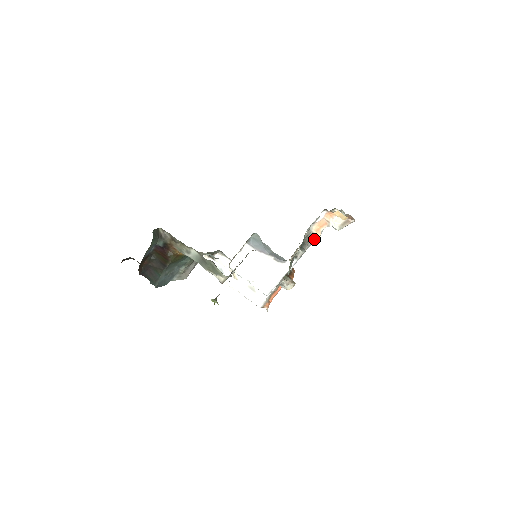
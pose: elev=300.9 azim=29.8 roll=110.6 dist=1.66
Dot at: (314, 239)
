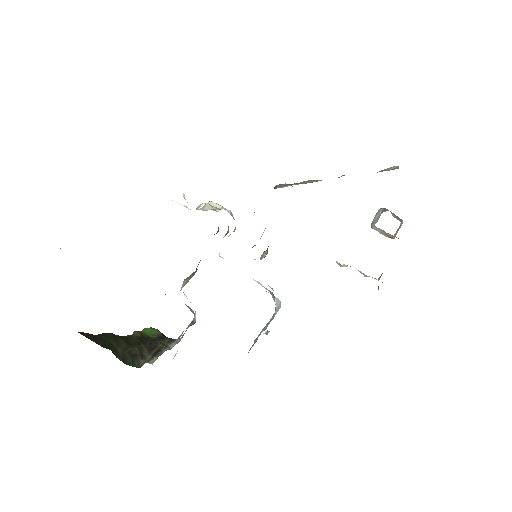
Dot at: occluded
